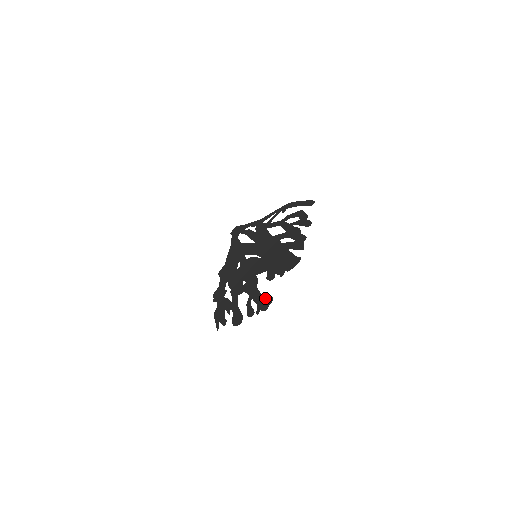
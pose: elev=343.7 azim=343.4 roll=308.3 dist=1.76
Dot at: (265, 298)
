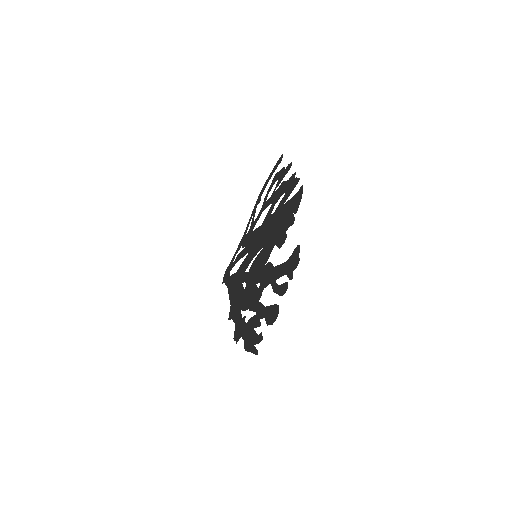
Dot at: (289, 258)
